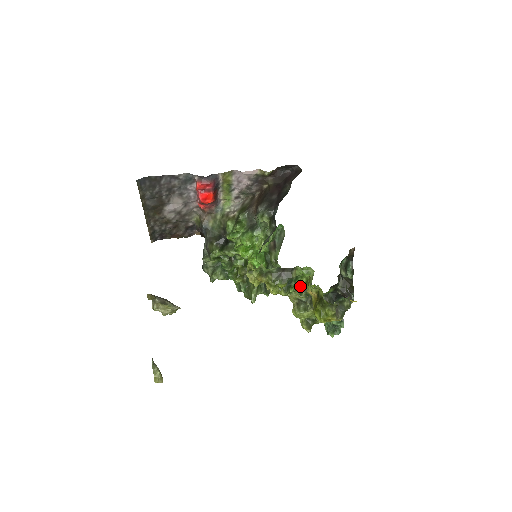
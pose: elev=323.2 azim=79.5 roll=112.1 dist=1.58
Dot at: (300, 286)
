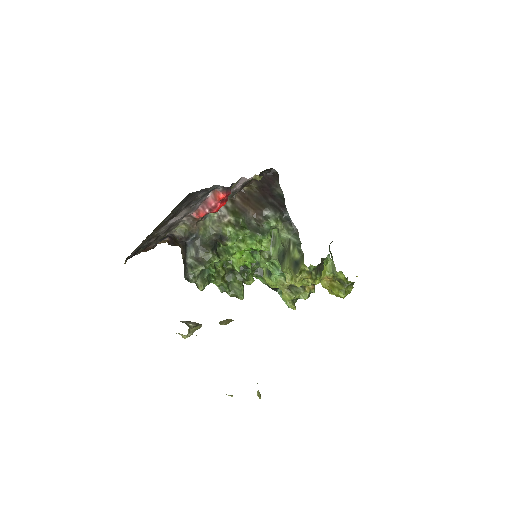
Dot at: occluded
